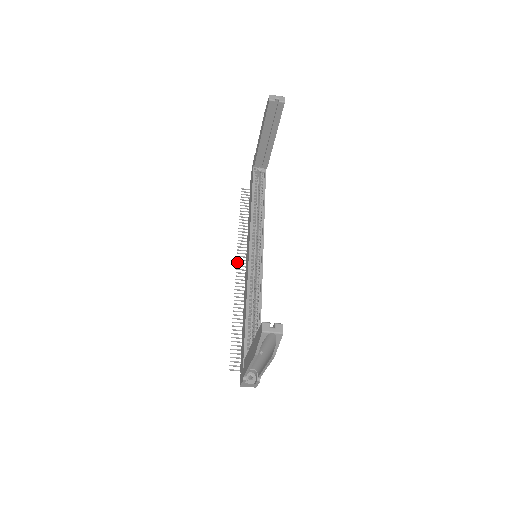
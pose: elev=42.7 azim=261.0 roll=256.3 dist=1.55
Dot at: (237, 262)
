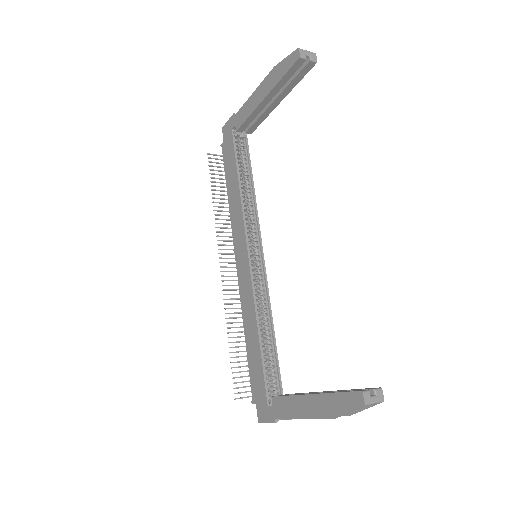
Dot at: (220, 257)
